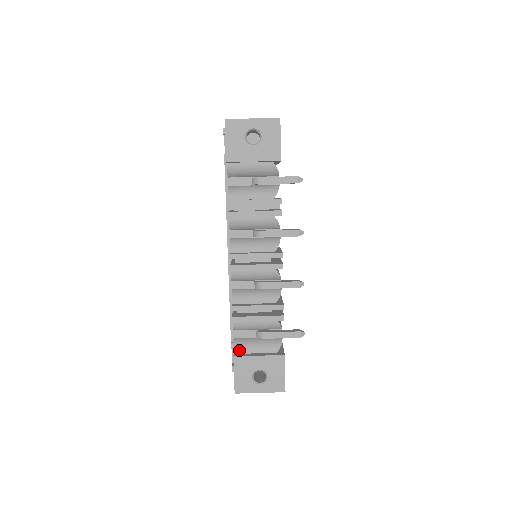
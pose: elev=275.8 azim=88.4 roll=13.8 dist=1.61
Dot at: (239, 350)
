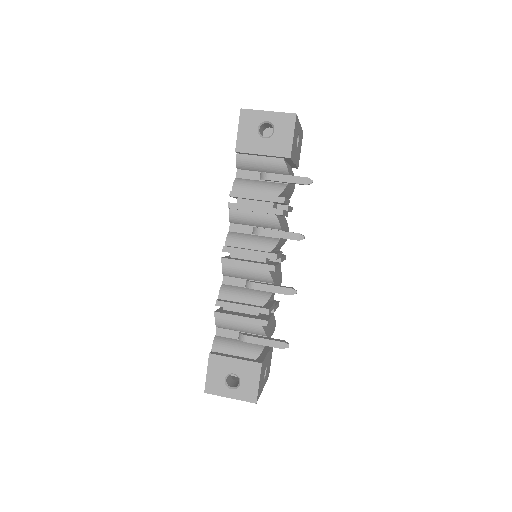
Dot at: (217, 348)
